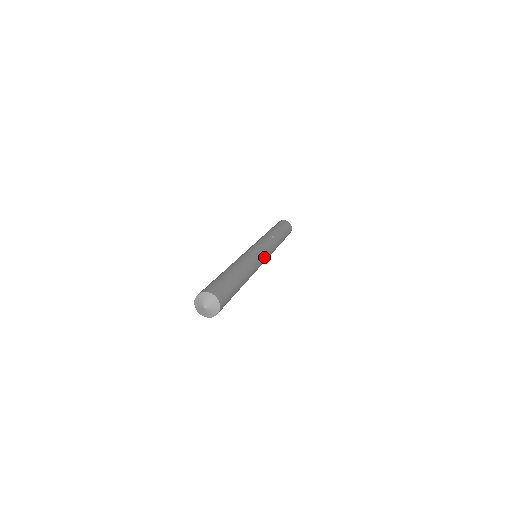
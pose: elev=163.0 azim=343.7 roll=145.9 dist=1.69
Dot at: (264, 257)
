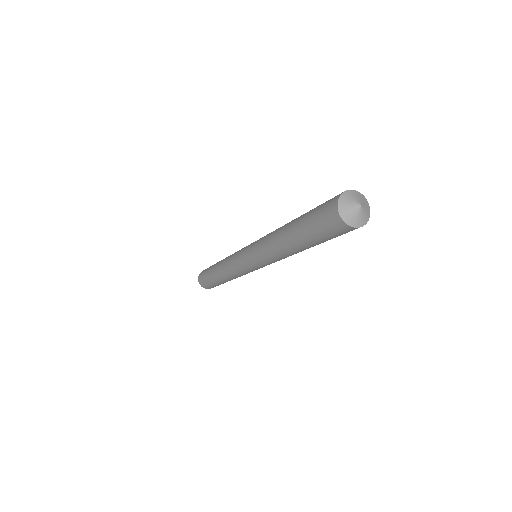
Dot at: occluded
